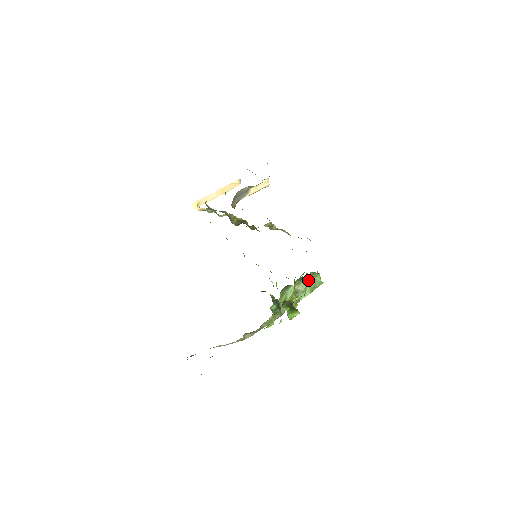
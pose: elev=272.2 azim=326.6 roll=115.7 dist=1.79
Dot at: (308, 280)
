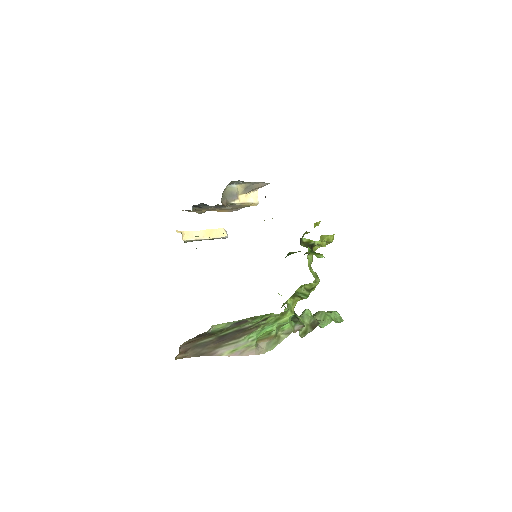
Dot at: occluded
